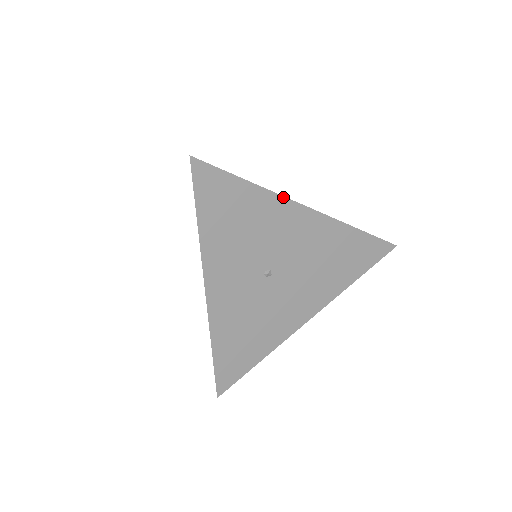
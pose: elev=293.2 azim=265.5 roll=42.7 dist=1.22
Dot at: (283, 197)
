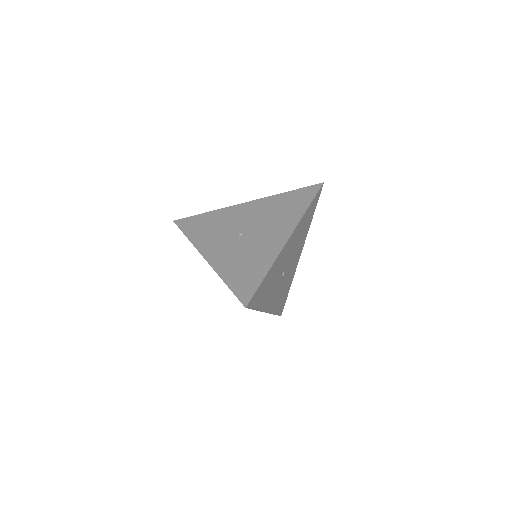
Dot at: (279, 254)
